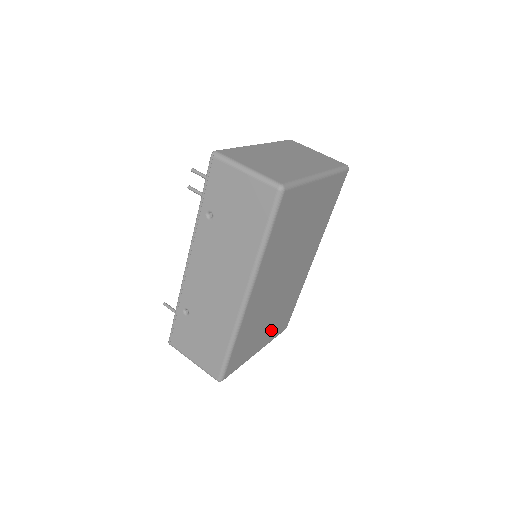
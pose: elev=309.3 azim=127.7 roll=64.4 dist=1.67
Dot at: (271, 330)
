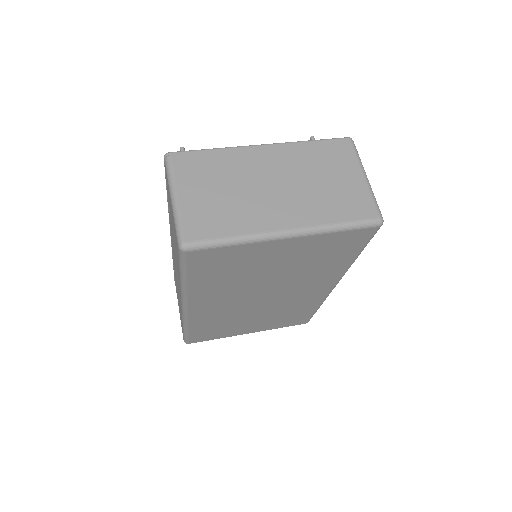
Dot at: (268, 324)
